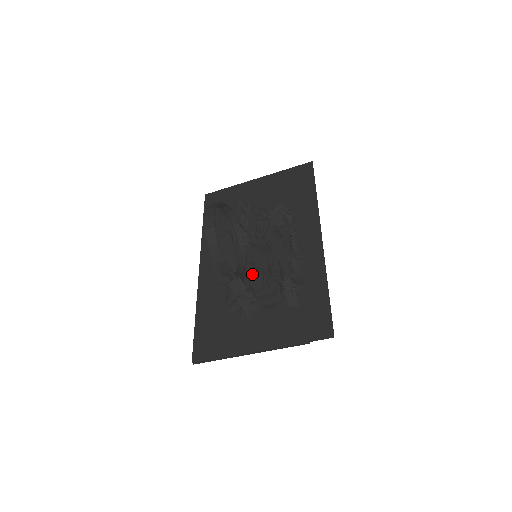
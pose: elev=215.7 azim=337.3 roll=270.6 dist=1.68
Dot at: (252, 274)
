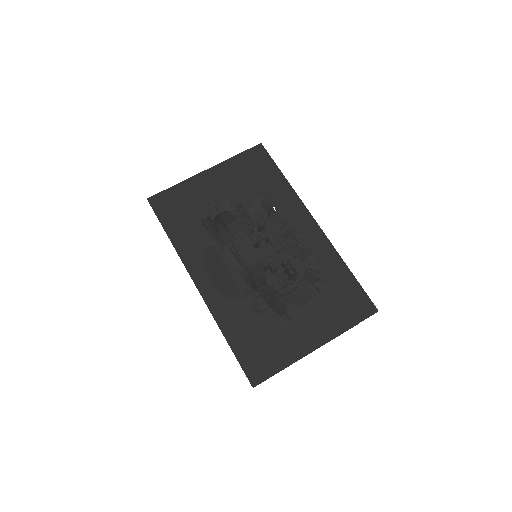
Dot at: occluded
